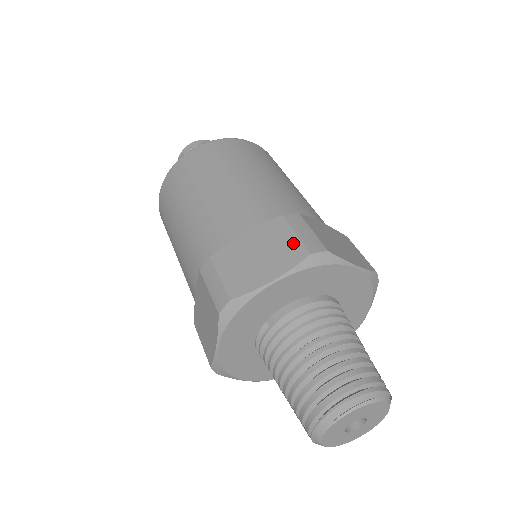
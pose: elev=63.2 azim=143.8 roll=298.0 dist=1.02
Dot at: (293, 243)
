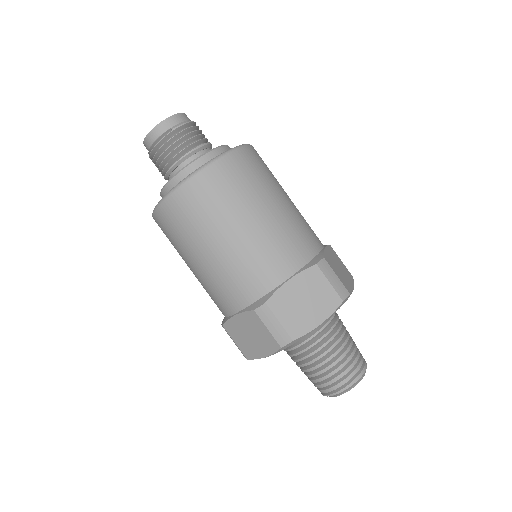
Dot at: (268, 336)
